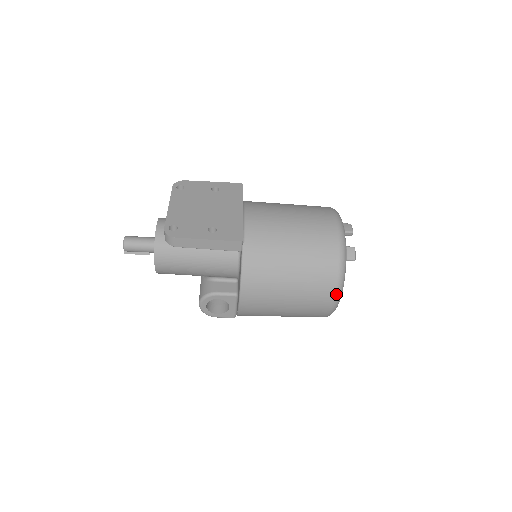
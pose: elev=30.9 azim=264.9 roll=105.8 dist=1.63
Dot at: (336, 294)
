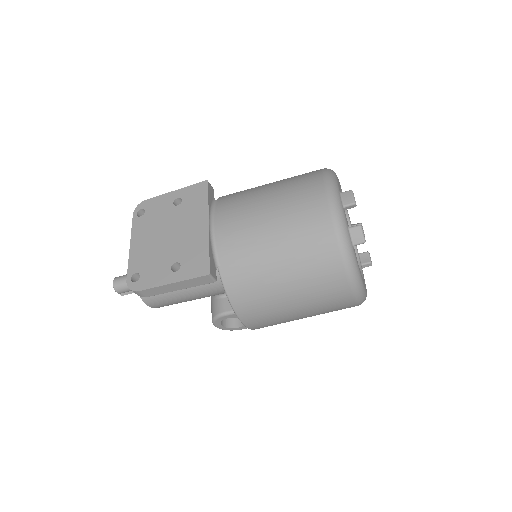
Dot at: (352, 290)
